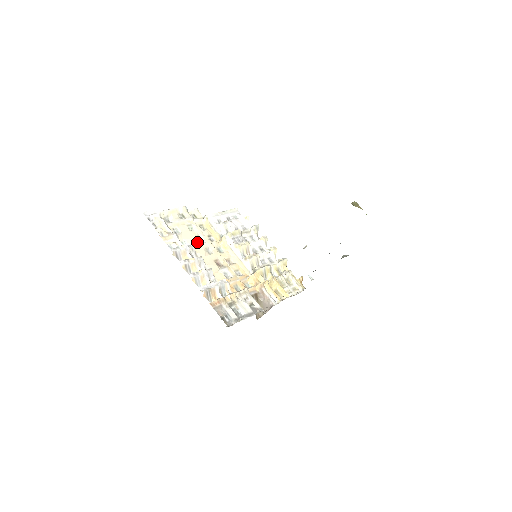
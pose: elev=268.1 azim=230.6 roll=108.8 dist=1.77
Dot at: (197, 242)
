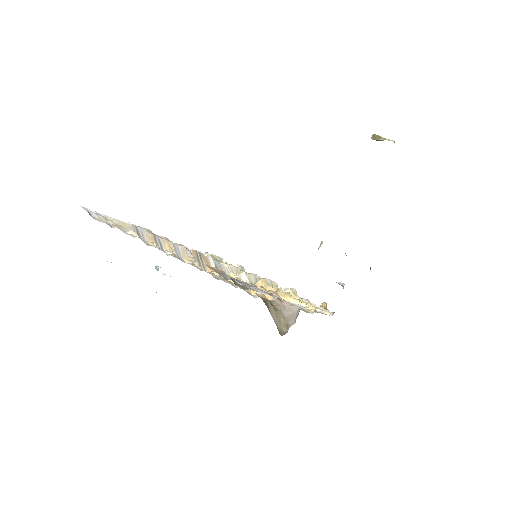
Dot at: occluded
